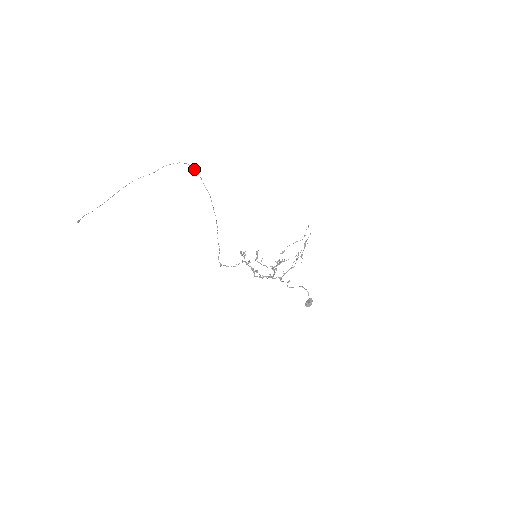
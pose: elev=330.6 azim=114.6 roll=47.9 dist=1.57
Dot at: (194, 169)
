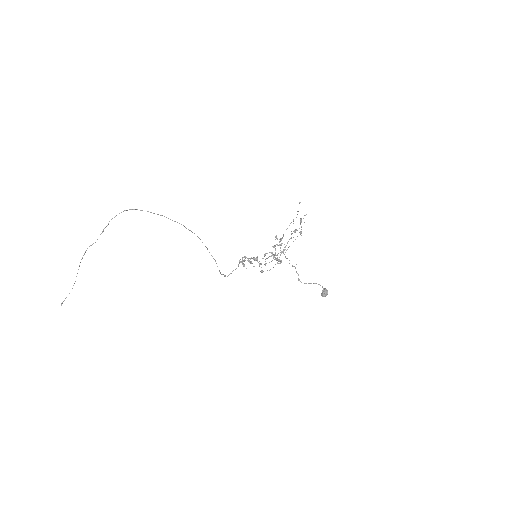
Dot at: occluded
